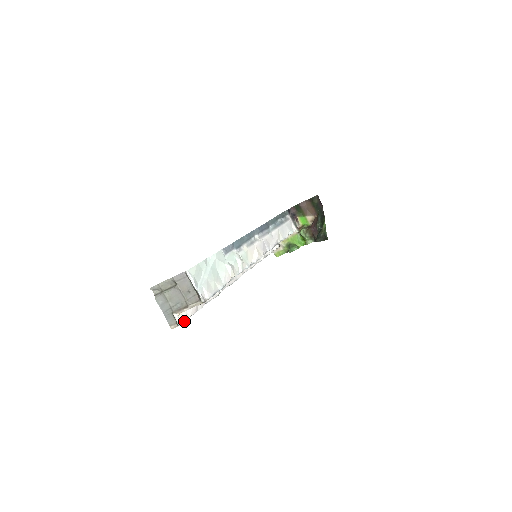
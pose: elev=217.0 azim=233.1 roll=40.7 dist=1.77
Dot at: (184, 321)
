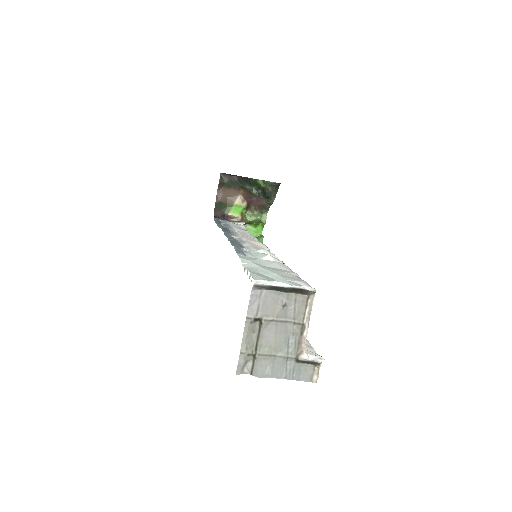
Dot at: (316, 354)
